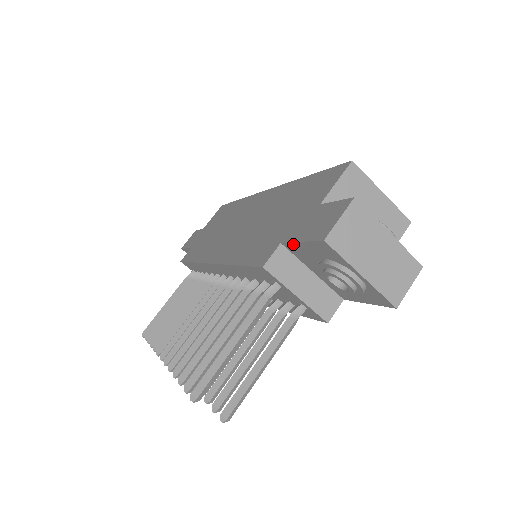
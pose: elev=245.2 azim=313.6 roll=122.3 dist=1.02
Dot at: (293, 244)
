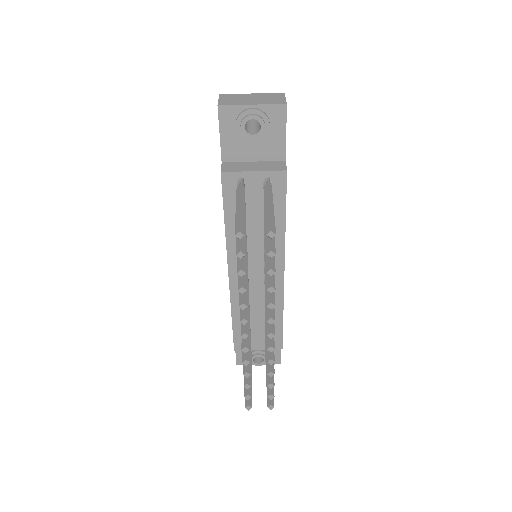
Dot at: (222, 147)
